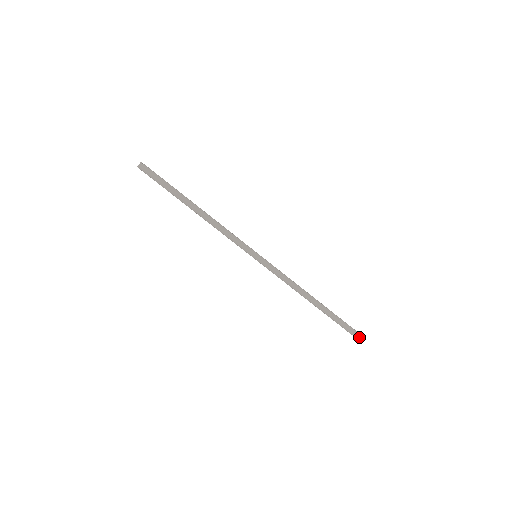
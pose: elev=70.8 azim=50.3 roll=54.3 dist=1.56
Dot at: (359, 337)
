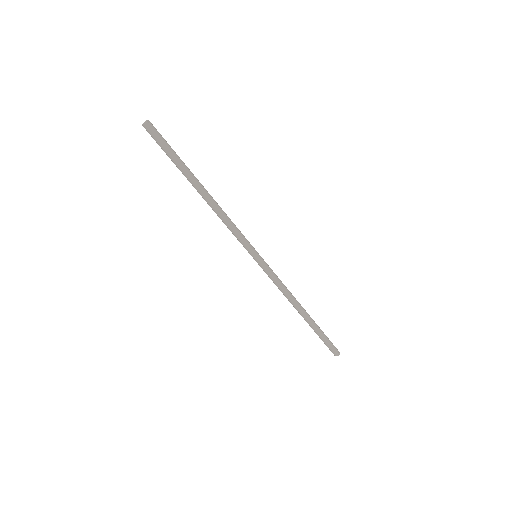
Dot at: (339, 354)
